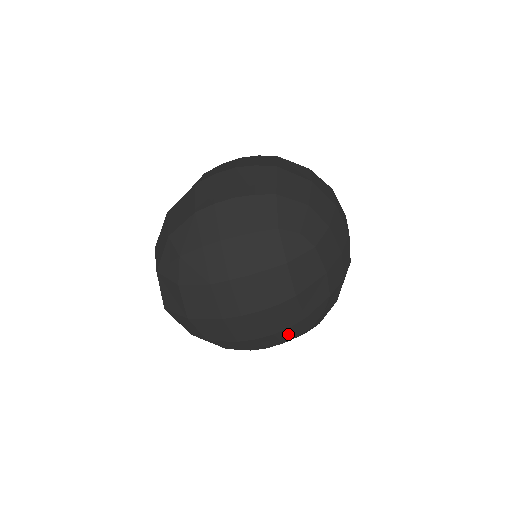
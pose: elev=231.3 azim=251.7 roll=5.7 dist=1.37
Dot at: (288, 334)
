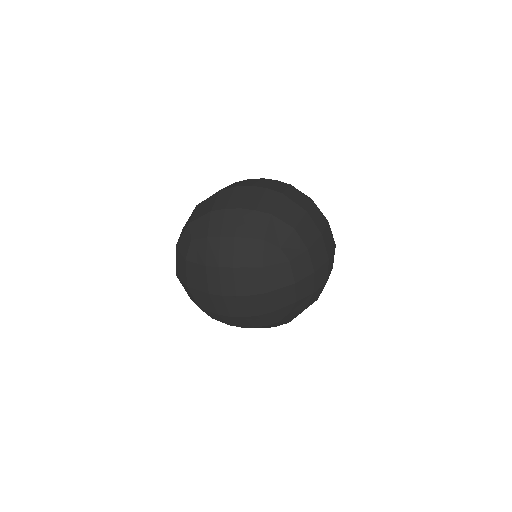
Dot at: (257, 321)
